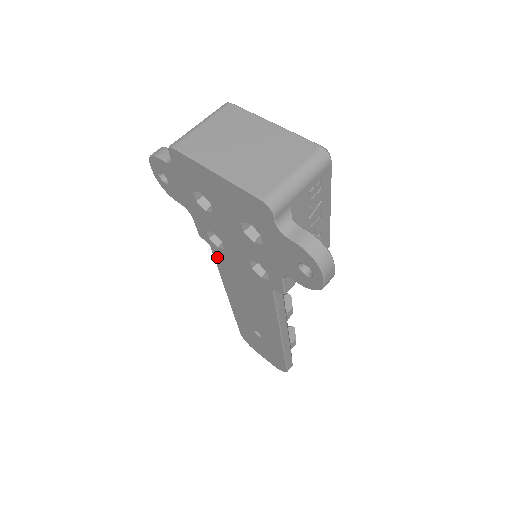
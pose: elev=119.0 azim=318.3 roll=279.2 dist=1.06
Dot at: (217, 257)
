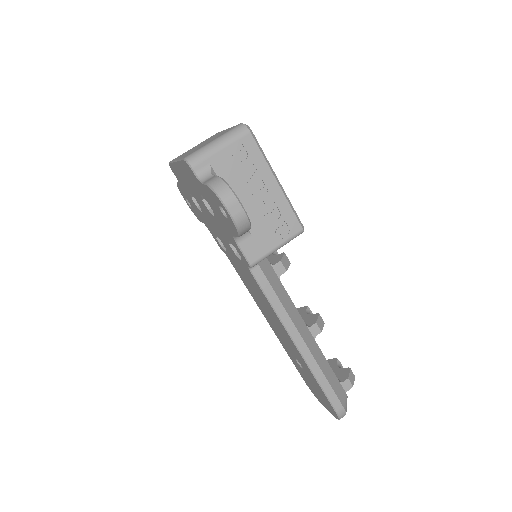
Dot at: (234, 267)
